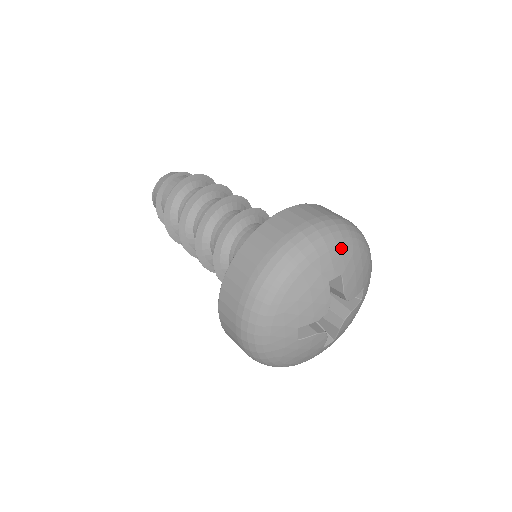
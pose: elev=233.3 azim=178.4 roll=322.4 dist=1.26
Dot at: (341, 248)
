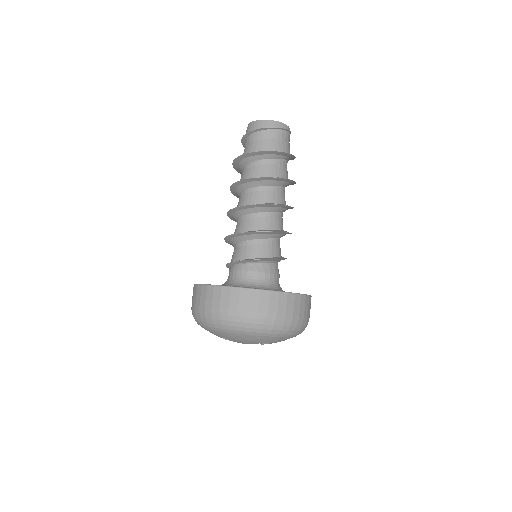
Dot at: (216, 331)
